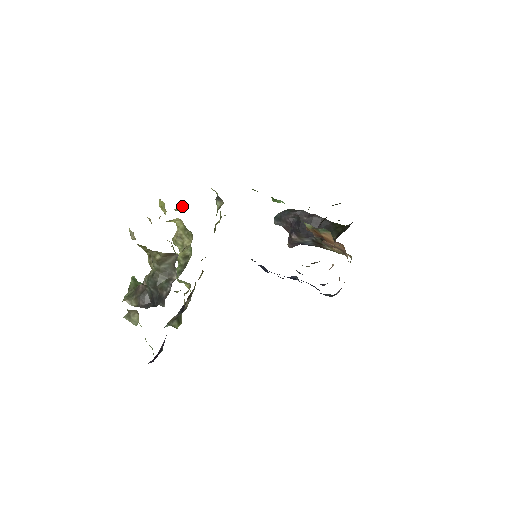
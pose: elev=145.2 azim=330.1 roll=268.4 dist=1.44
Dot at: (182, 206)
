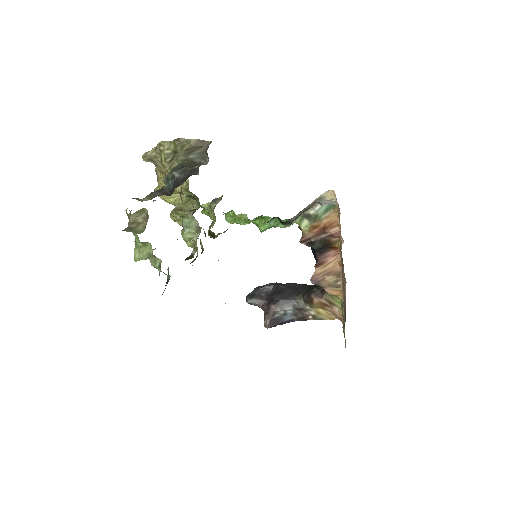
Dot at: occluded
